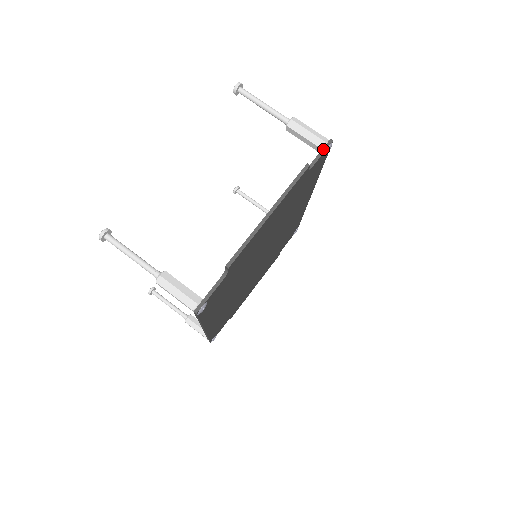
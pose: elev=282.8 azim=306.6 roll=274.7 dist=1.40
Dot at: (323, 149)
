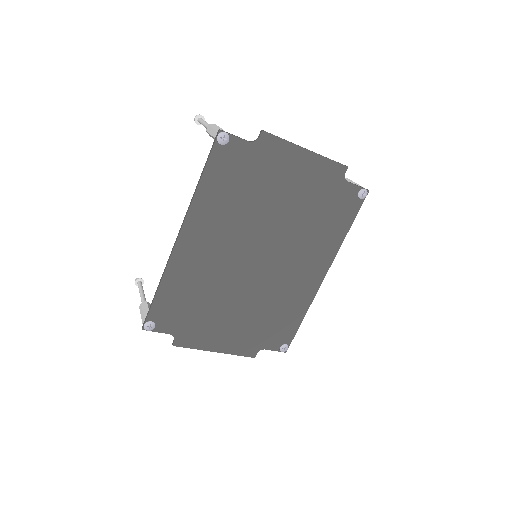
Dot at: (360, 186)
